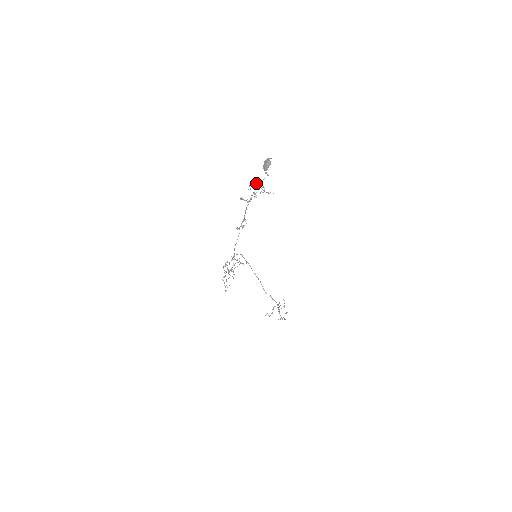
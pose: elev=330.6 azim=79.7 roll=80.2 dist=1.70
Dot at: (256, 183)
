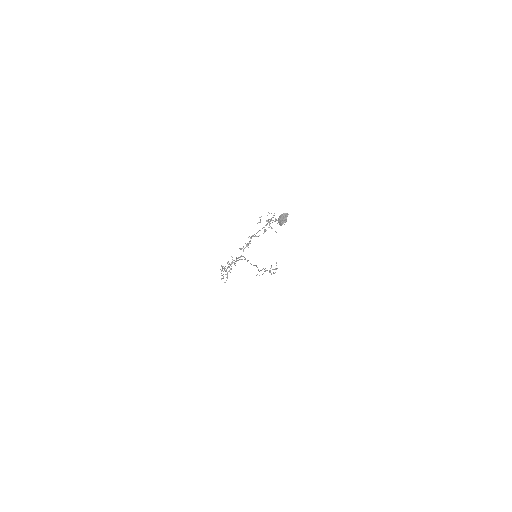
Dot at: occluded
